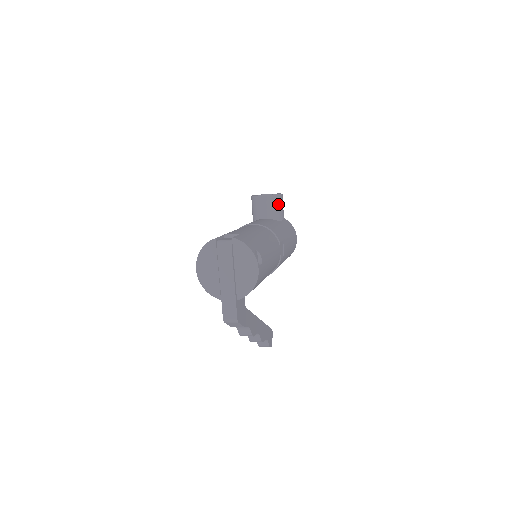
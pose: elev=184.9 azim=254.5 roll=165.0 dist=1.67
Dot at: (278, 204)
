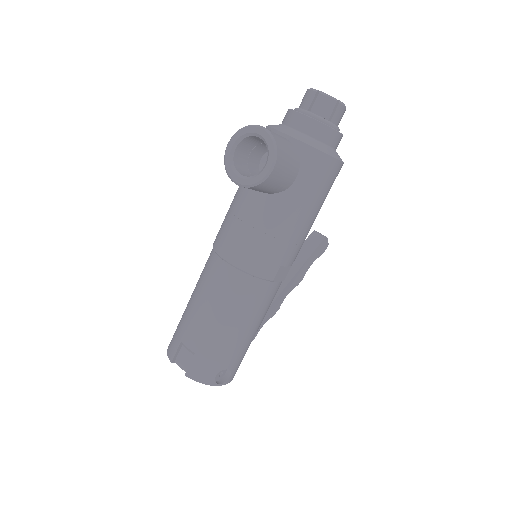
Dot at: (270, 185)
